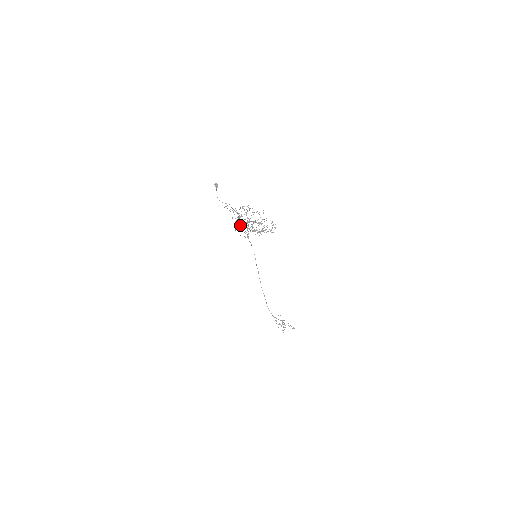
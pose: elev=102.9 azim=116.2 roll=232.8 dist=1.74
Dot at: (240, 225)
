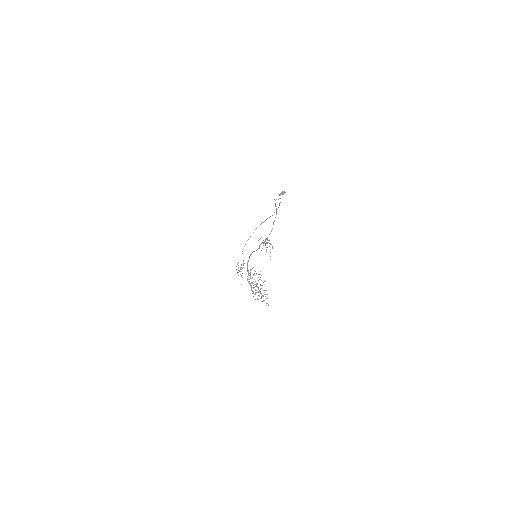
Dot at: occluded
